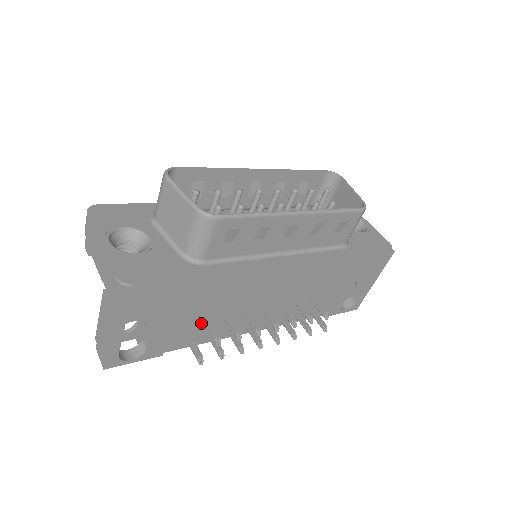
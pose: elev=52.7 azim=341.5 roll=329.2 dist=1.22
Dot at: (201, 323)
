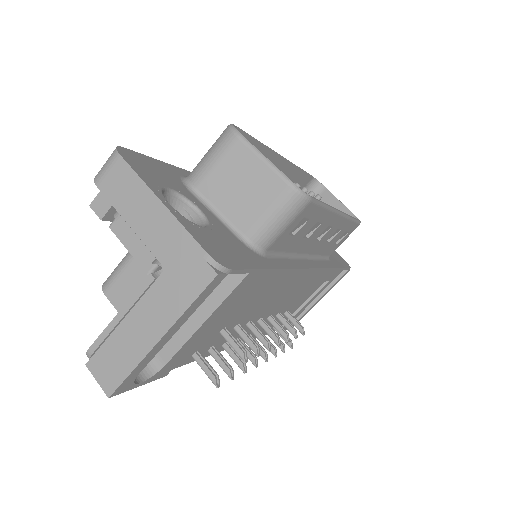
Dot at: (217, 332)
